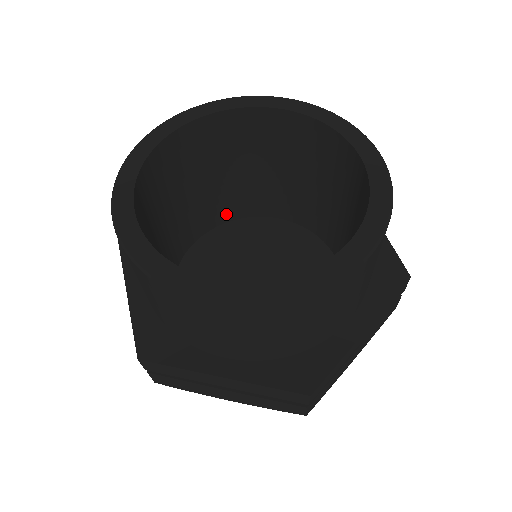
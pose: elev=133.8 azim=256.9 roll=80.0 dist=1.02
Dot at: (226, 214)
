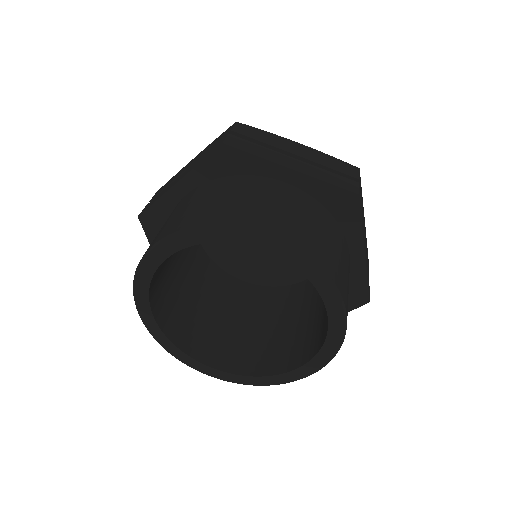
Dot at: occluded
